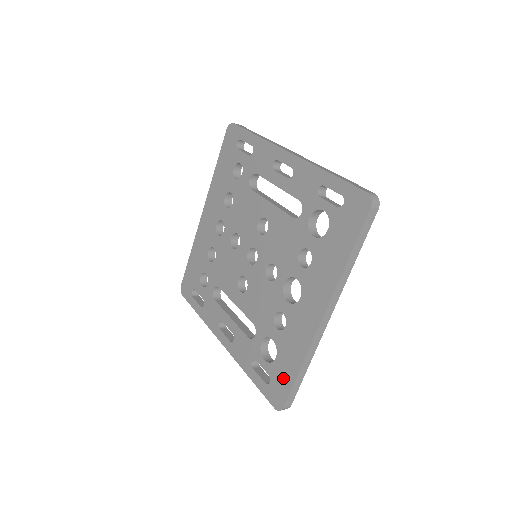
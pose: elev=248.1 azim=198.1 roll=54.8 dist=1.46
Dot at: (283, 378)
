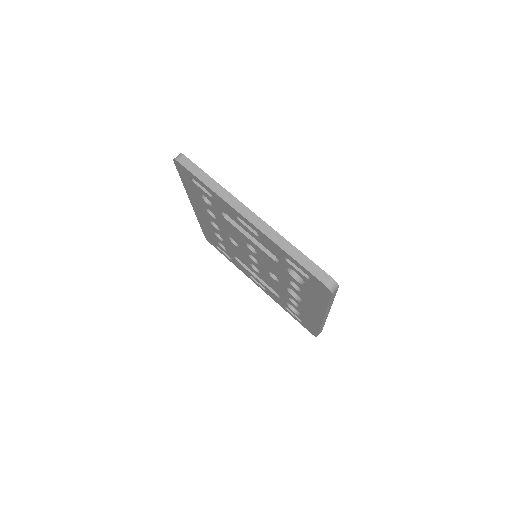
Dot at: (310, 327)
